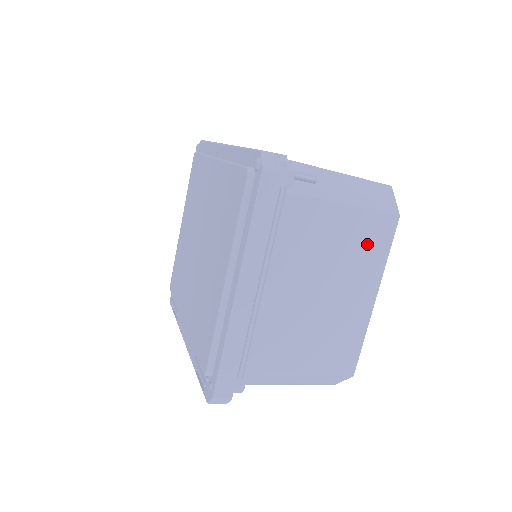
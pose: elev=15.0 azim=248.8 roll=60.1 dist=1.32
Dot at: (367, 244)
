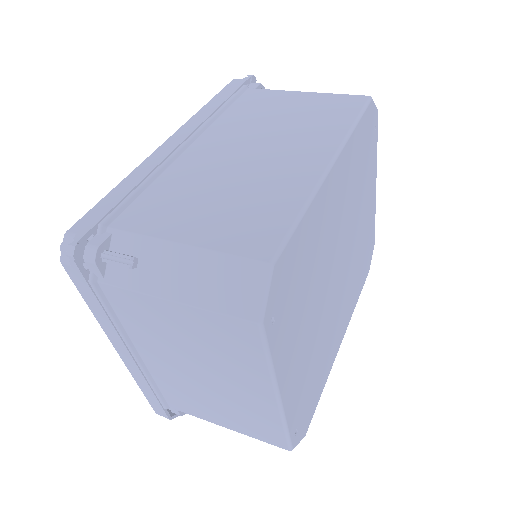
Dot at: (228, 345)
